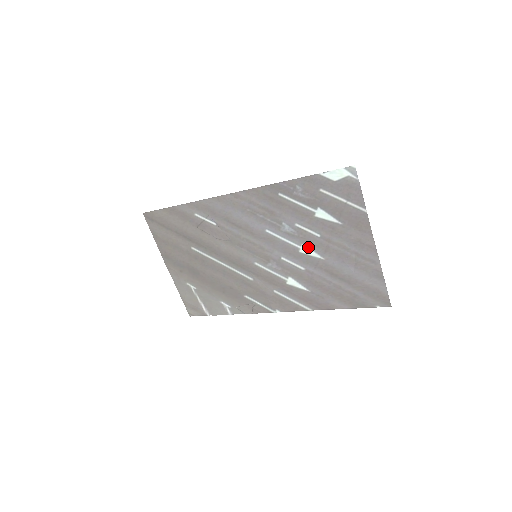
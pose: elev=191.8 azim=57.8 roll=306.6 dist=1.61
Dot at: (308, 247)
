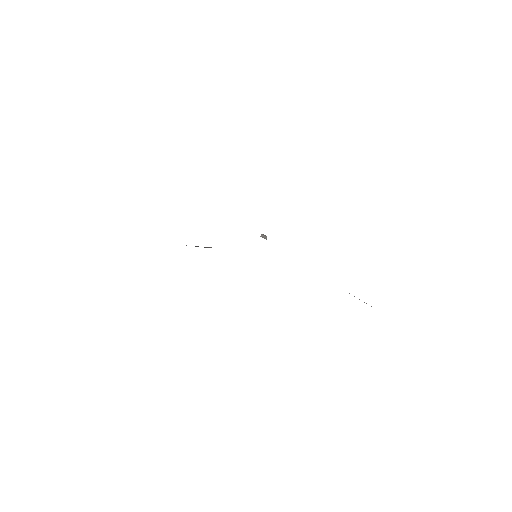
Dot at: occluded
